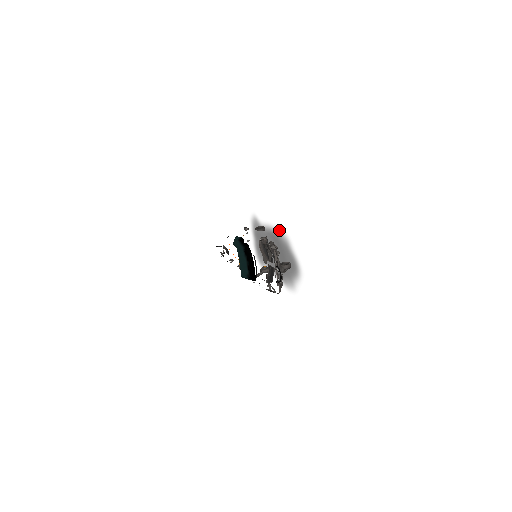
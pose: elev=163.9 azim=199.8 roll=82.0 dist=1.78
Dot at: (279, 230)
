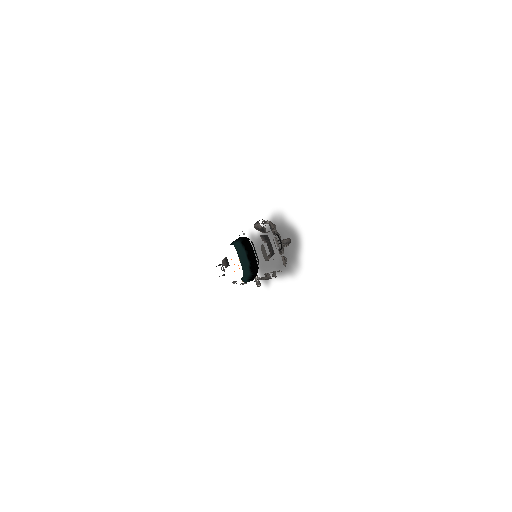
Dot at: (272, 216)
